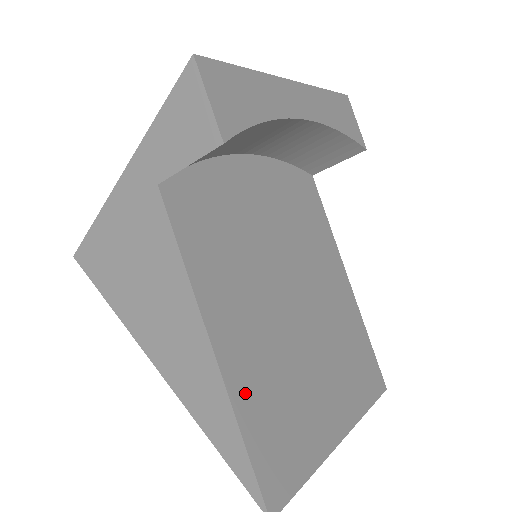
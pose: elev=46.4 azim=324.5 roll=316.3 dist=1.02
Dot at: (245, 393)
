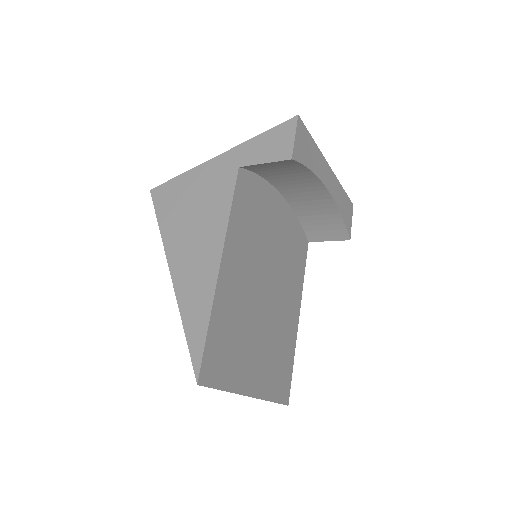
Dot at: (221, 305)
